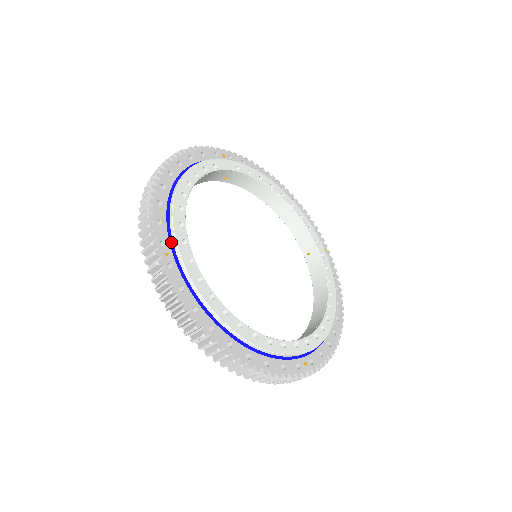
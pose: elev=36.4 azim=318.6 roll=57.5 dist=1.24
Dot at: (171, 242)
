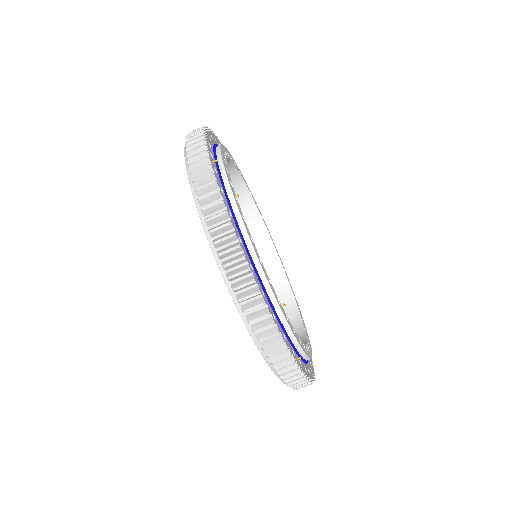
Dot at: occluded
